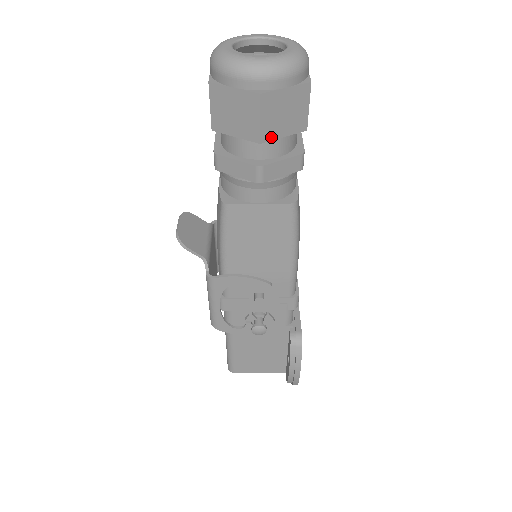
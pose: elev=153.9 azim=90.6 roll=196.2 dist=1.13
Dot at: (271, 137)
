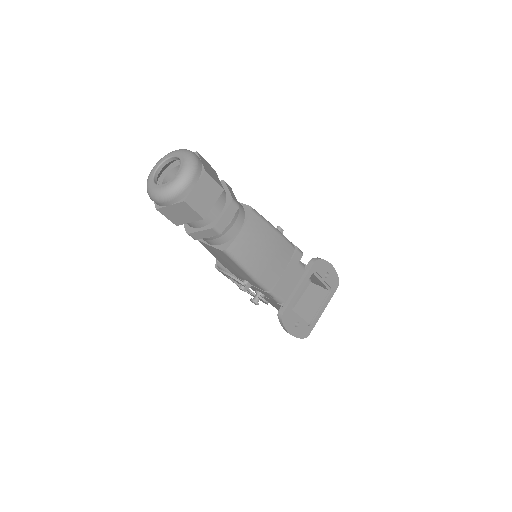
Dot at: (181, 223)
